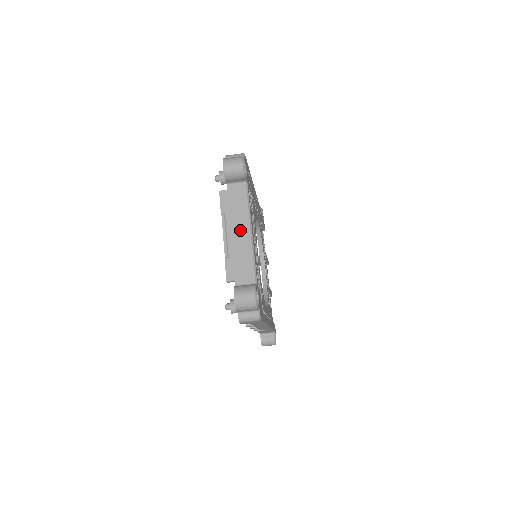
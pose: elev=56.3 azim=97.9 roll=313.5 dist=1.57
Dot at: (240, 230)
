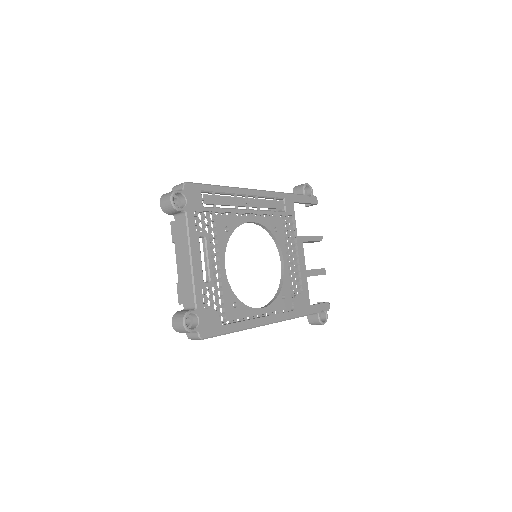
Dot at: (184, 258)
